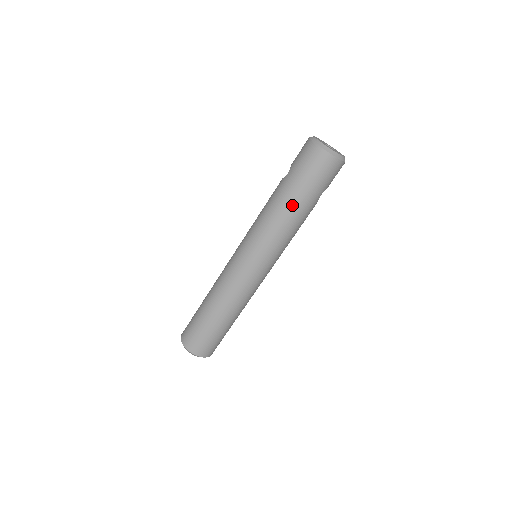
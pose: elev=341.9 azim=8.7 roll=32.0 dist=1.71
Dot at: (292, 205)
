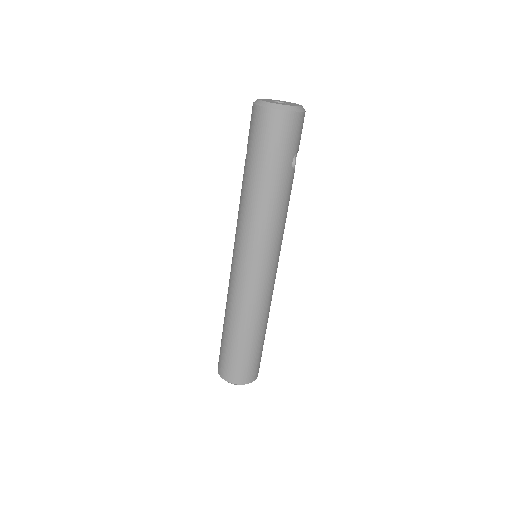
Dot at: (263, 185)
